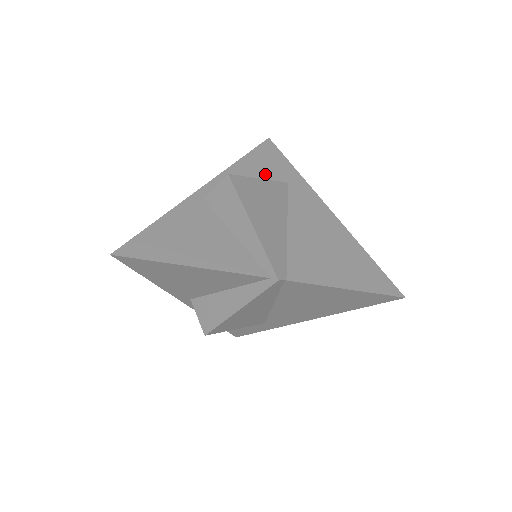
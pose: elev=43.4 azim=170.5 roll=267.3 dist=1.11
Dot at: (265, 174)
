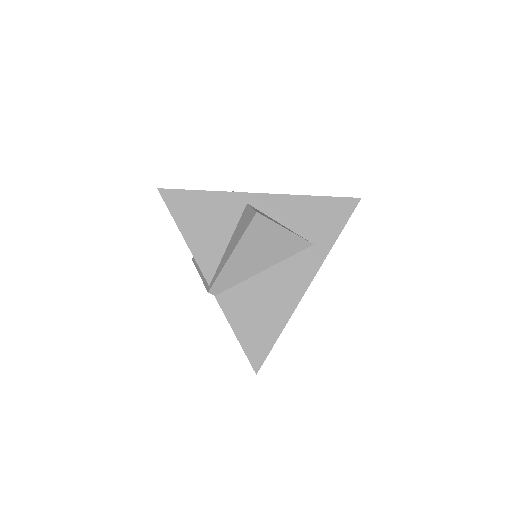
Dot at: (310, 223)
